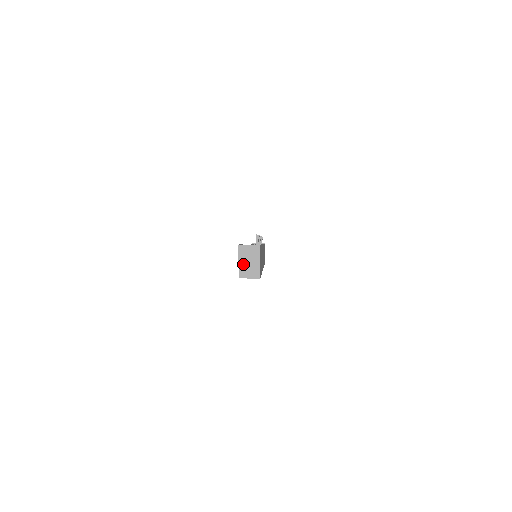
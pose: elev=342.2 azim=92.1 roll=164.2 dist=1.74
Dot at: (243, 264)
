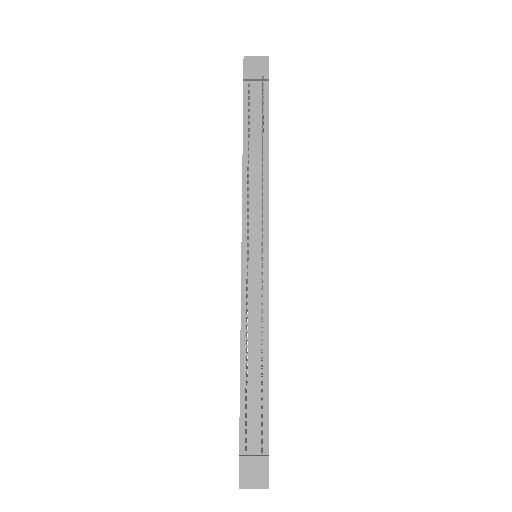
Dot at: occluded
